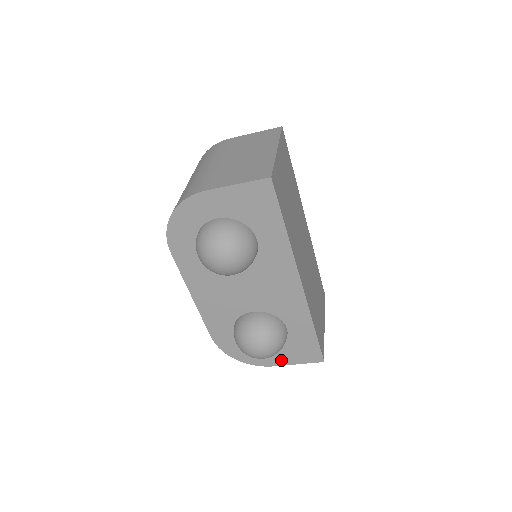
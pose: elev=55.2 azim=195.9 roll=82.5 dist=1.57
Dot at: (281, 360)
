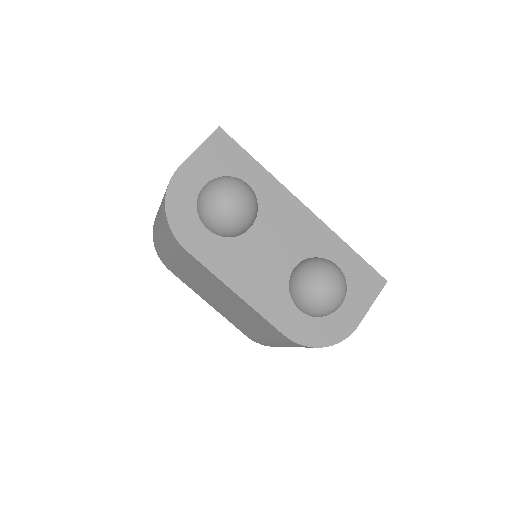
Dot at: (357, 311)
